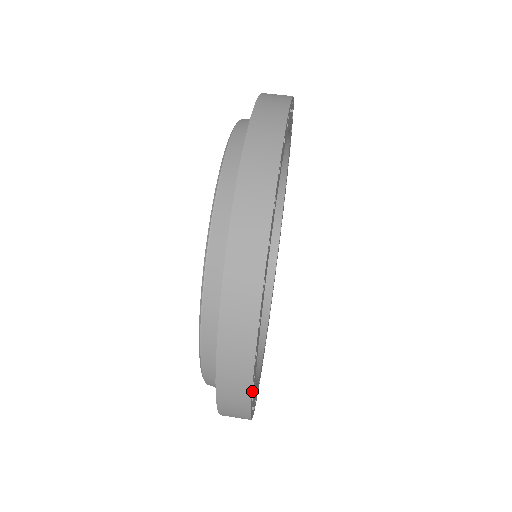
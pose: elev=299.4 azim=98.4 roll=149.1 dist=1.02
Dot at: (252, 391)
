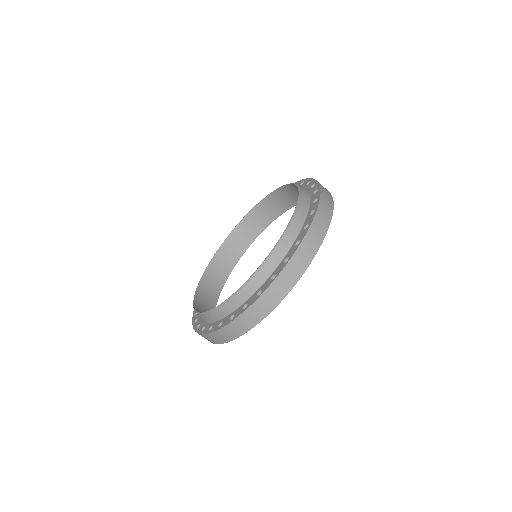
Dot at: occluded
